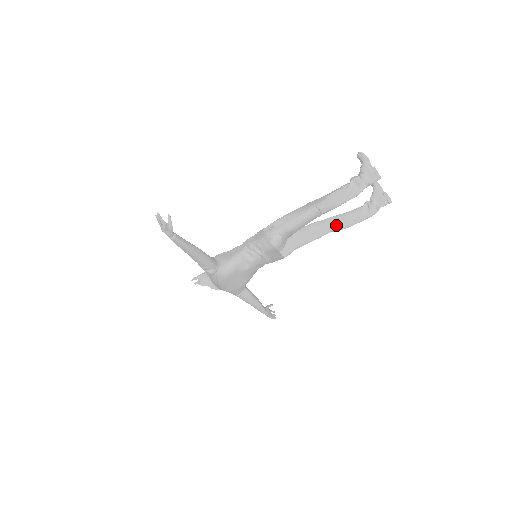
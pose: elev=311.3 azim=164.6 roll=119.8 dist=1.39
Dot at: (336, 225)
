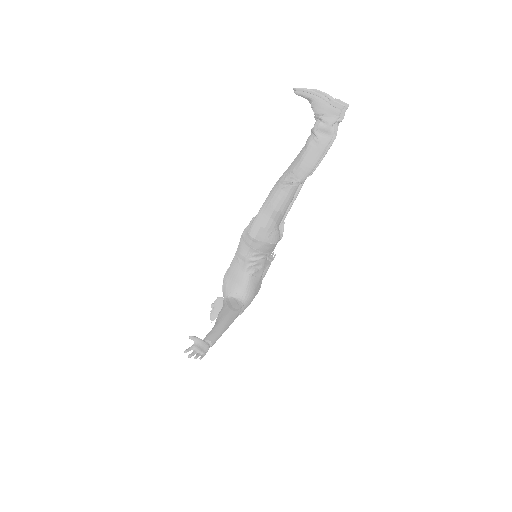
Dot at: occluded
